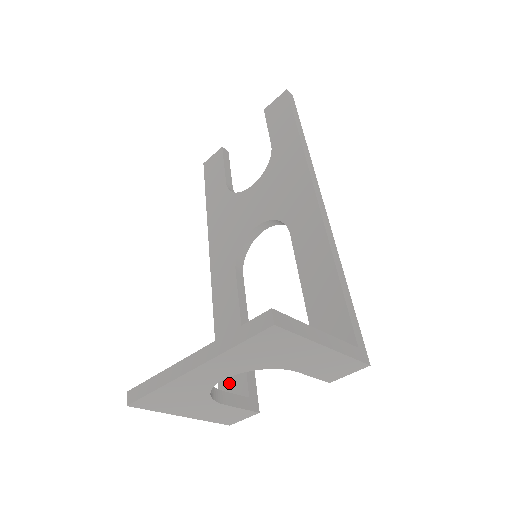
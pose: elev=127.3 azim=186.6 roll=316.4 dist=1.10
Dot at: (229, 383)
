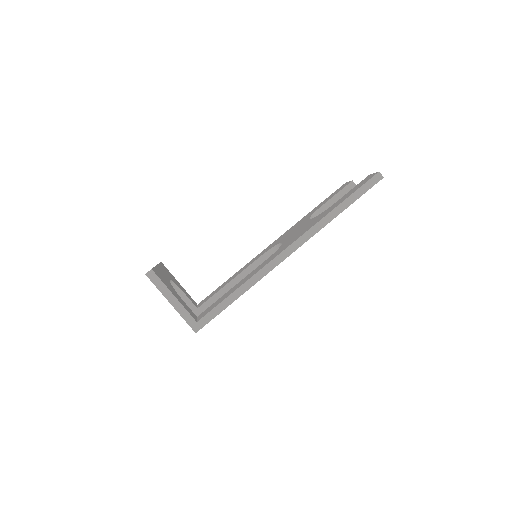
Dot at: (207, 298)
